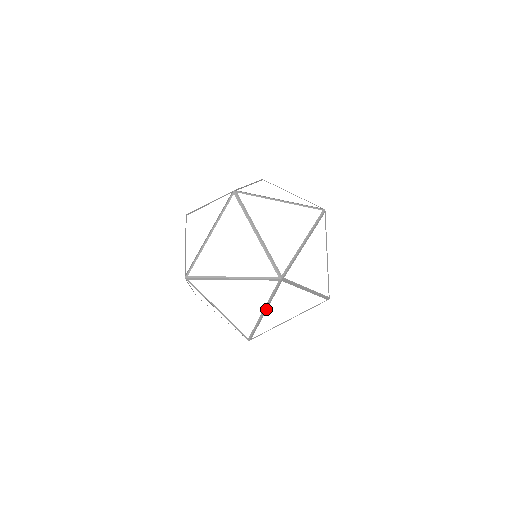
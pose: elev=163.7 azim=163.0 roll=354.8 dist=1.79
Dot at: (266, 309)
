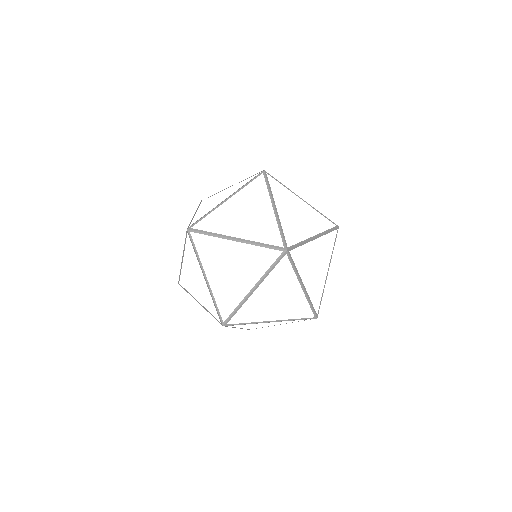
Dot at: (204, 273)
